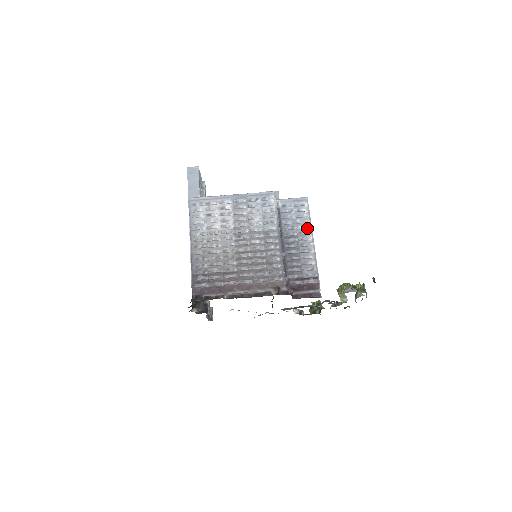
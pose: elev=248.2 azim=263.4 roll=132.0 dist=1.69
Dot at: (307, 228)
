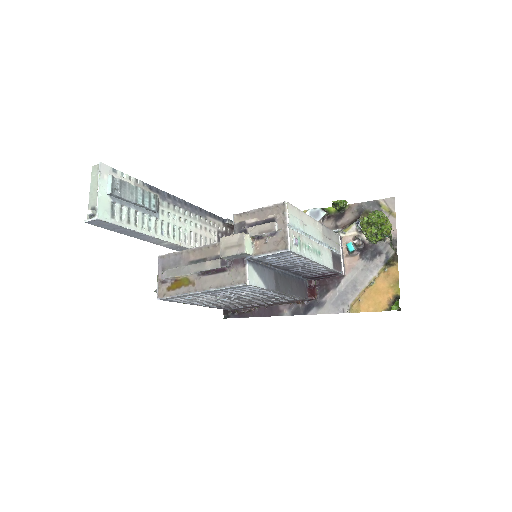
Dot at: (305, 261)
